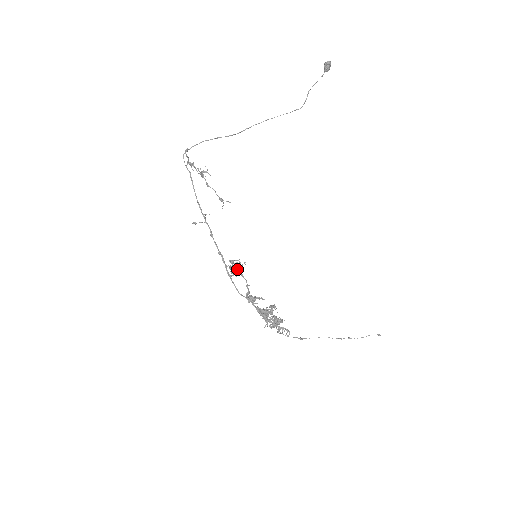
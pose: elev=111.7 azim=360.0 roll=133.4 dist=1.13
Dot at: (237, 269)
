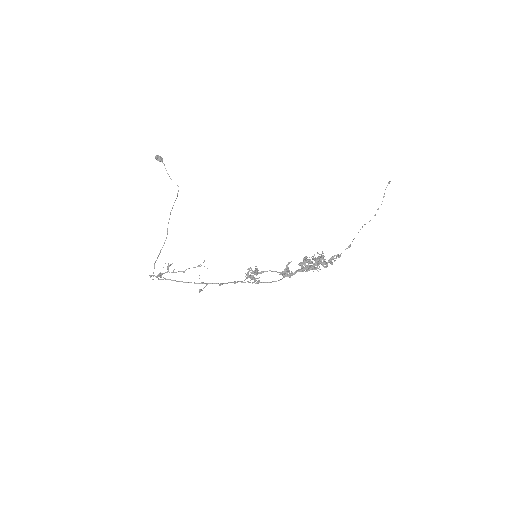
Dot at: (254, 273)
